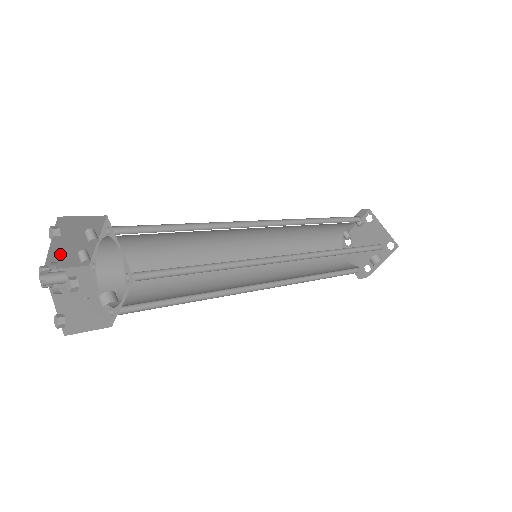
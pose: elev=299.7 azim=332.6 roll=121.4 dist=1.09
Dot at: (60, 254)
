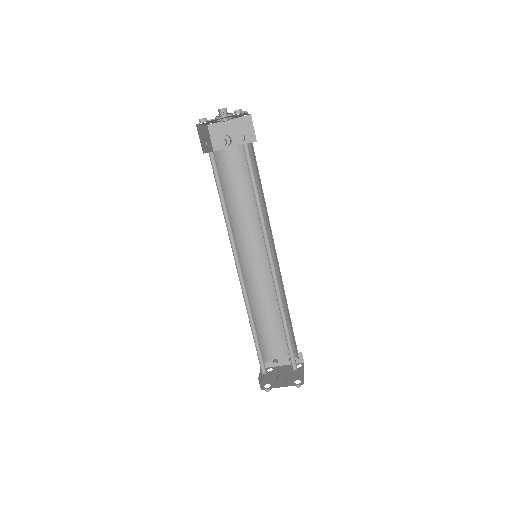
Dot at: (222, 129)
